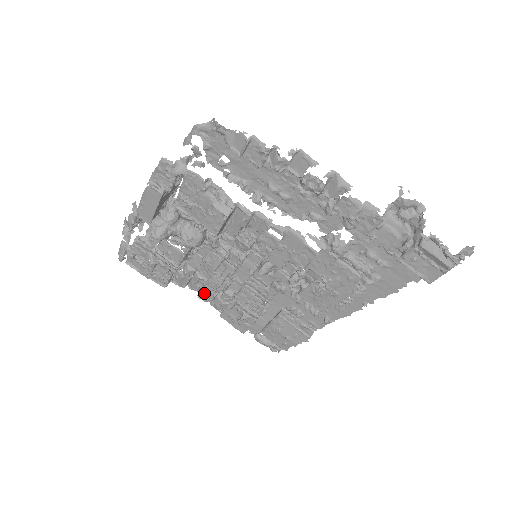
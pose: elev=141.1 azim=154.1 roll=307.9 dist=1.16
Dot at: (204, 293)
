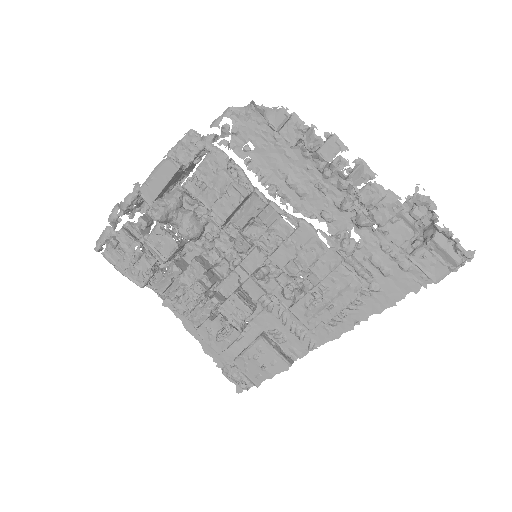
Dot at: (183, 301)
